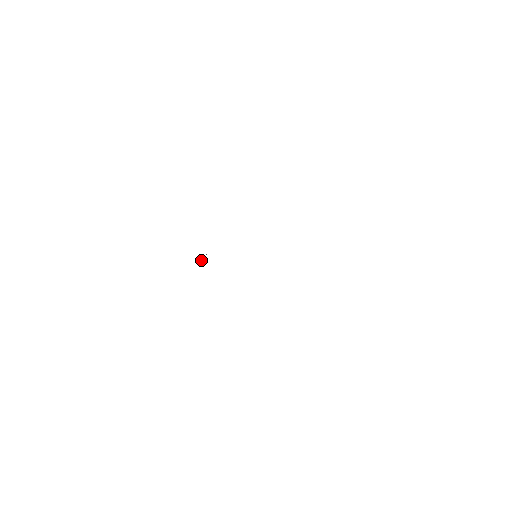
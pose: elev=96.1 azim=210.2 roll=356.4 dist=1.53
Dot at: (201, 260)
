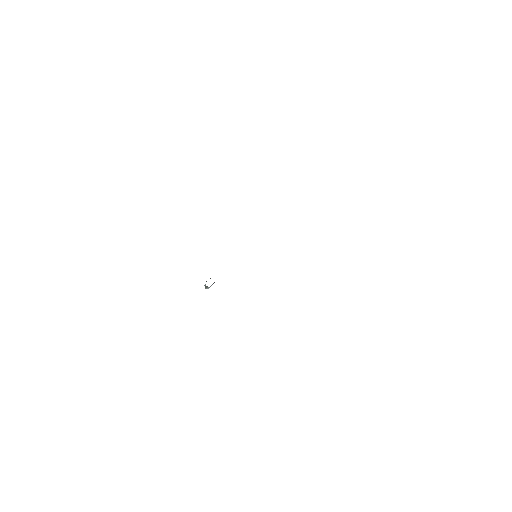
Dot at: occluded
